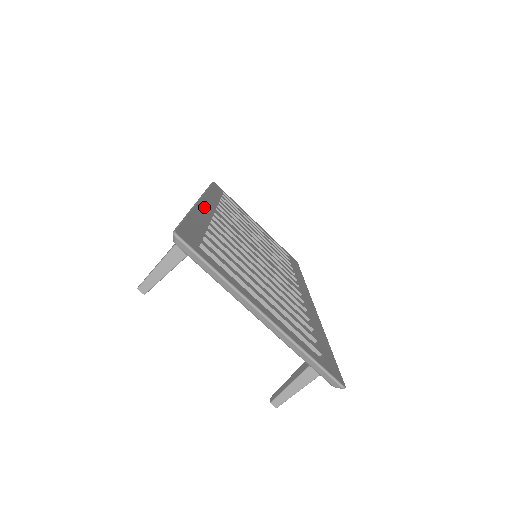
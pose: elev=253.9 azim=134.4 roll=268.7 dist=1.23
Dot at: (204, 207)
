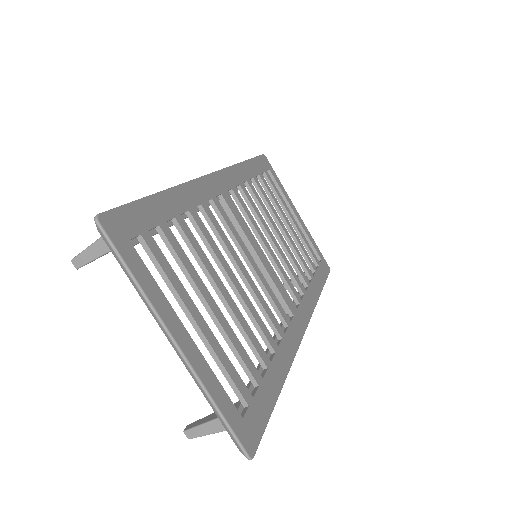
Dot at: (205, 186)
